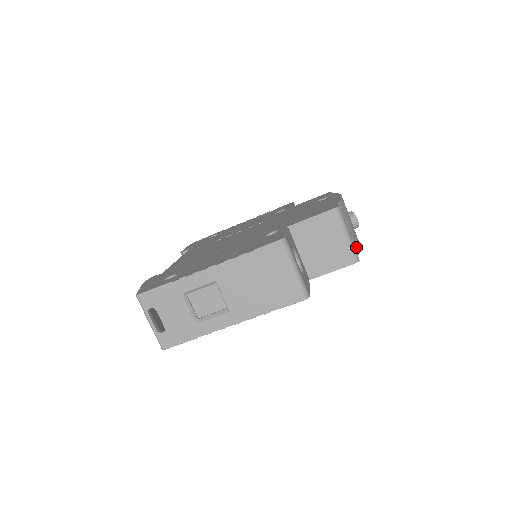
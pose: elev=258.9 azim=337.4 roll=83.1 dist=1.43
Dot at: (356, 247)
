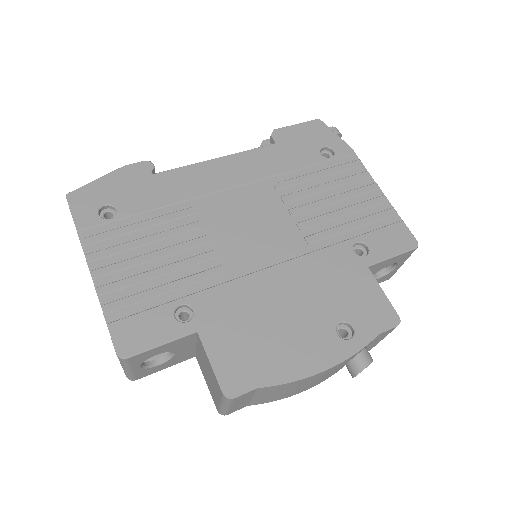
Dot at: (258, 402)
